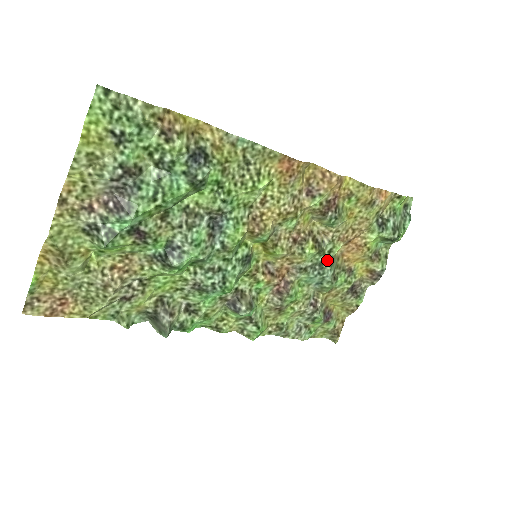
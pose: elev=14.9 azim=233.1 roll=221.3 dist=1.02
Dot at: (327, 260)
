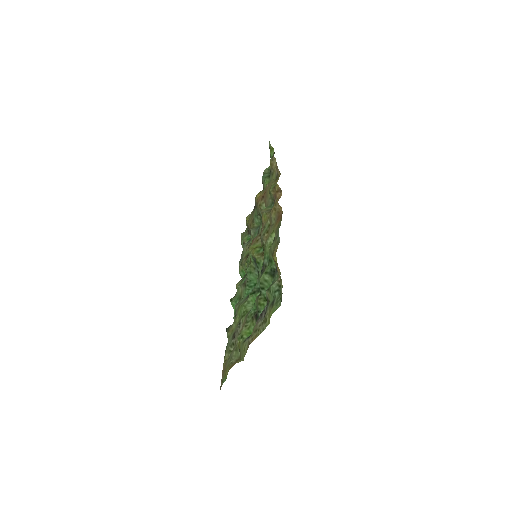
Dot at: occluded
